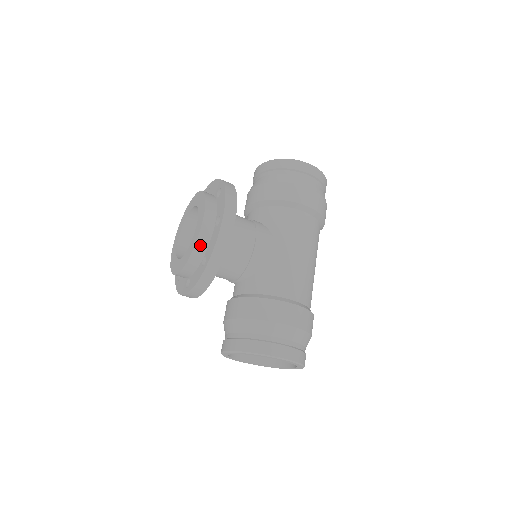
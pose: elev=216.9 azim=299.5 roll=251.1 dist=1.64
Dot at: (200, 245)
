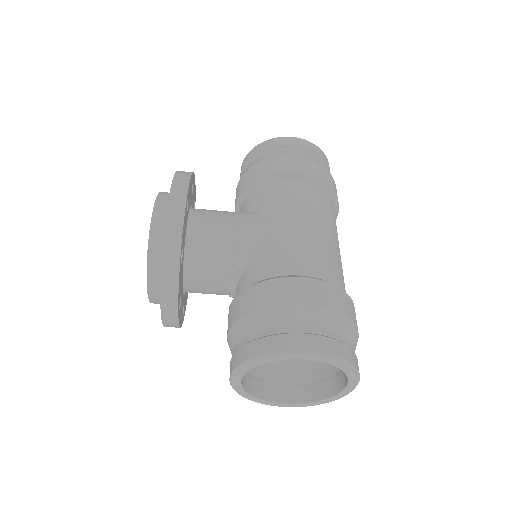
Dot at: (155, 238)
